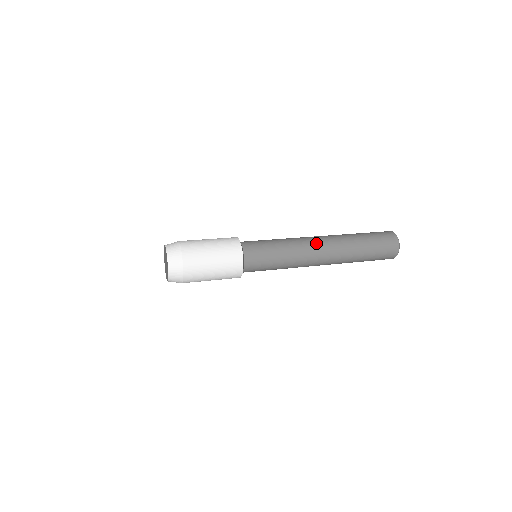
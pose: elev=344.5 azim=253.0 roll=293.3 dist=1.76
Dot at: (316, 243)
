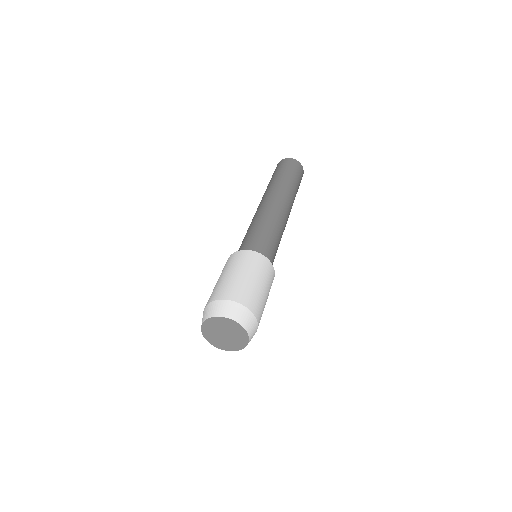
Dot at: (285, 211)
